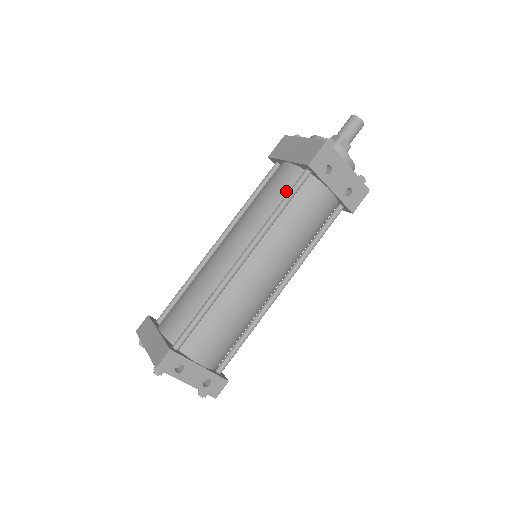
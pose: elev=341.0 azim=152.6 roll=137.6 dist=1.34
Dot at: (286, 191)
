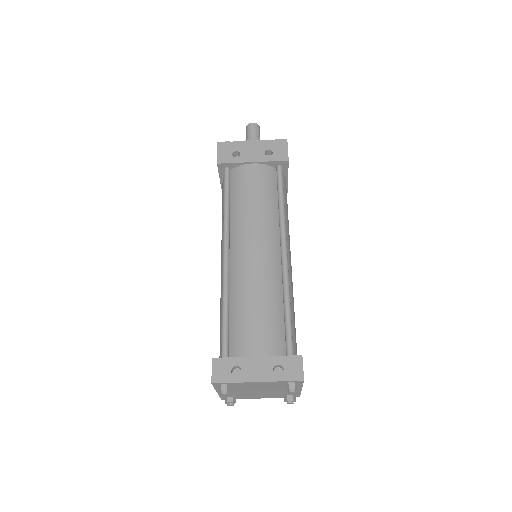
Dot at: occluded
